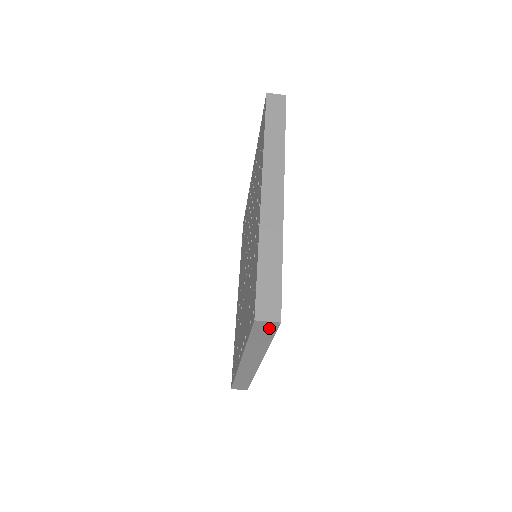
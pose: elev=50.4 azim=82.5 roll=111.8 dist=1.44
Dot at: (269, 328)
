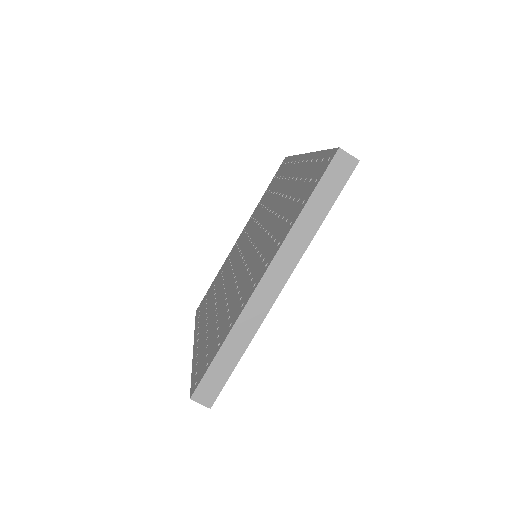
Dot at: occluded
